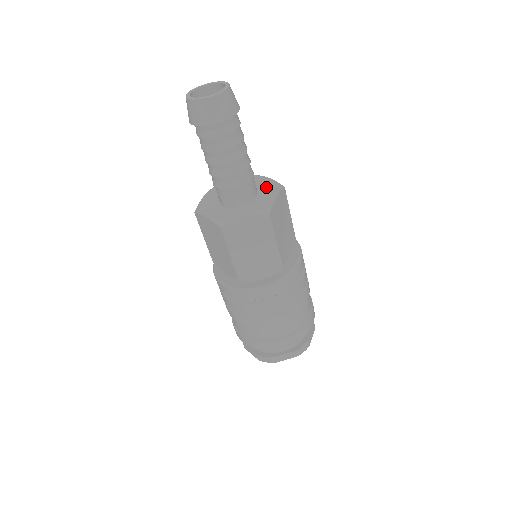
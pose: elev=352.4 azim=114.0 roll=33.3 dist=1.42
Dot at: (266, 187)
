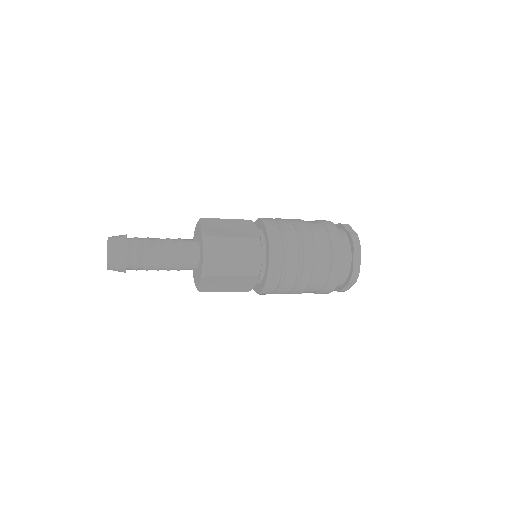
Dot at: (200, 242)
